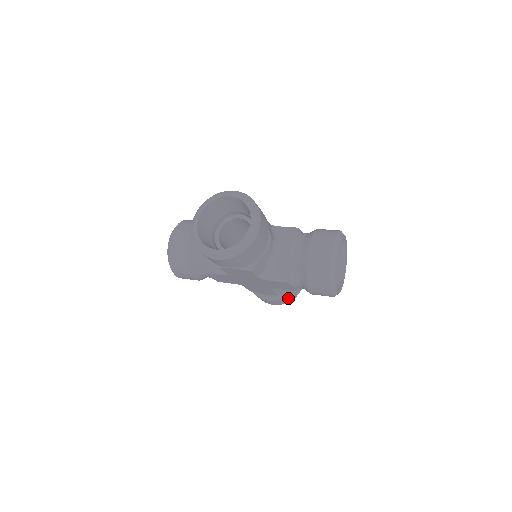
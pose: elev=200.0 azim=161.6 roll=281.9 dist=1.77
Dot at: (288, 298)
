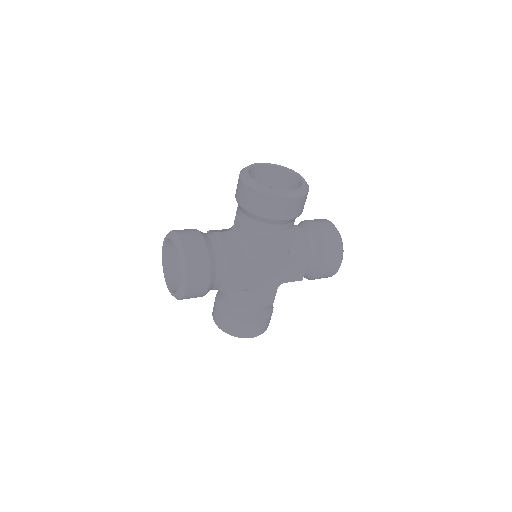
Dot at: (269, 321)
